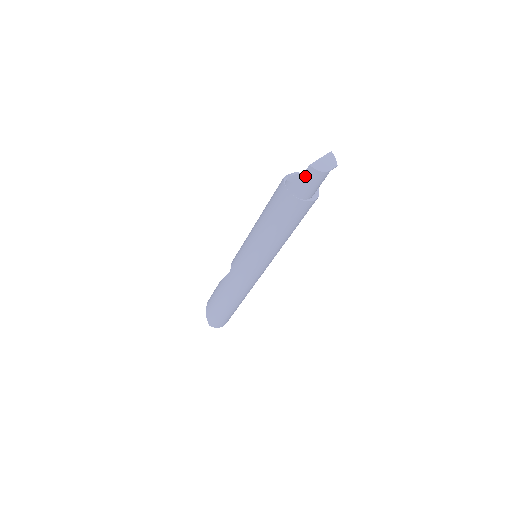
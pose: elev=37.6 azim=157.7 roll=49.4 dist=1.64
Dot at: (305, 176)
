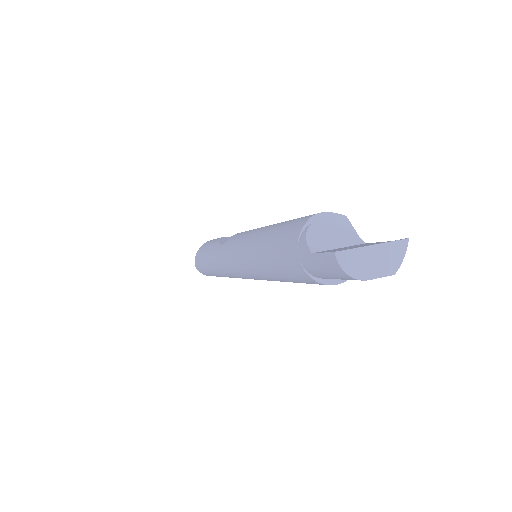
Dot at: (323, 257)
